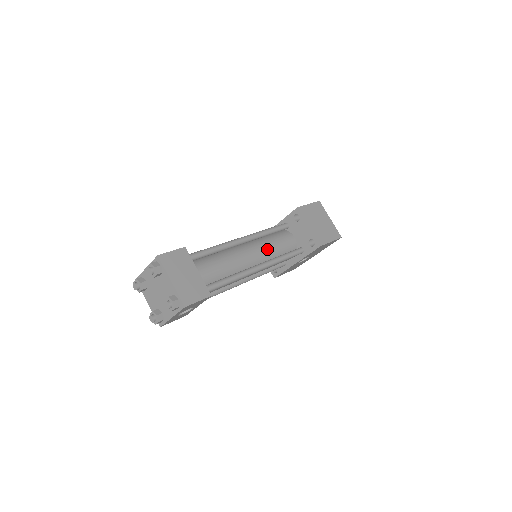
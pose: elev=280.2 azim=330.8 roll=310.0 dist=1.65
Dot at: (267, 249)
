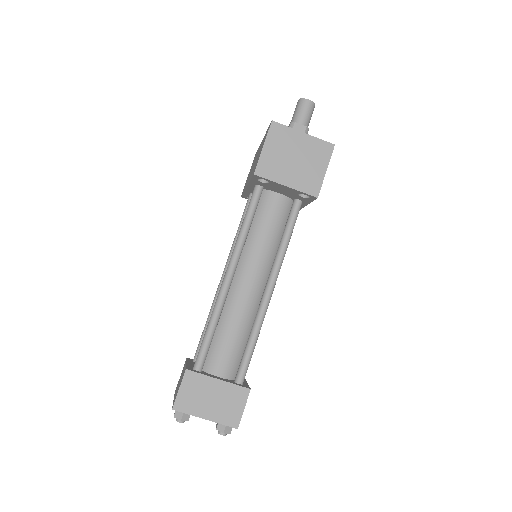
Dot at: (261, 253)
